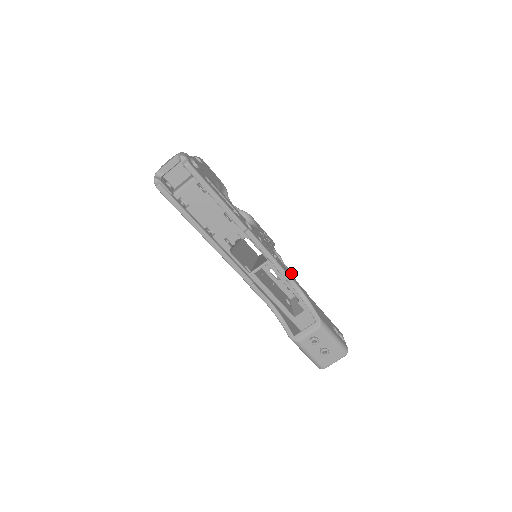
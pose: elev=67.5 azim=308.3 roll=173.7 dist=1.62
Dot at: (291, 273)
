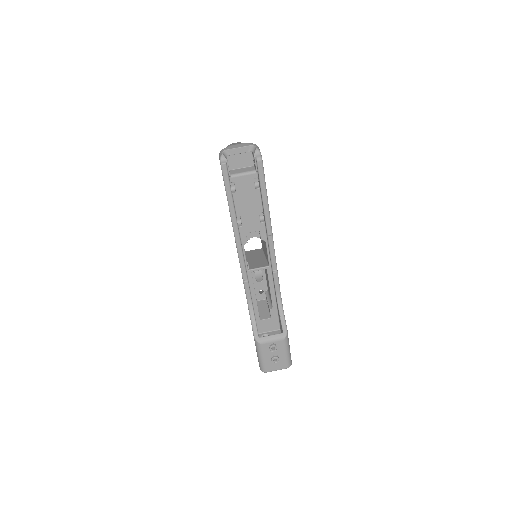
Dot at: occluded
